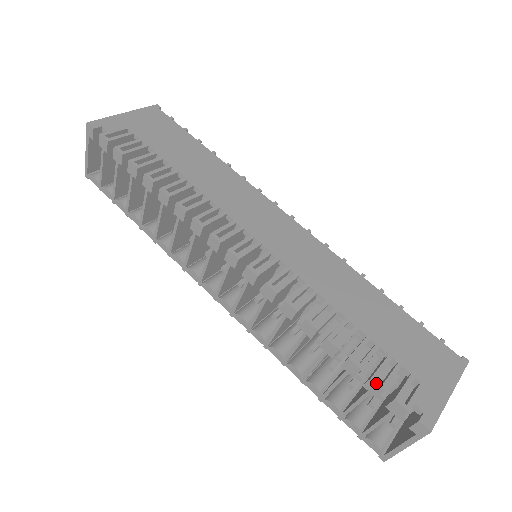
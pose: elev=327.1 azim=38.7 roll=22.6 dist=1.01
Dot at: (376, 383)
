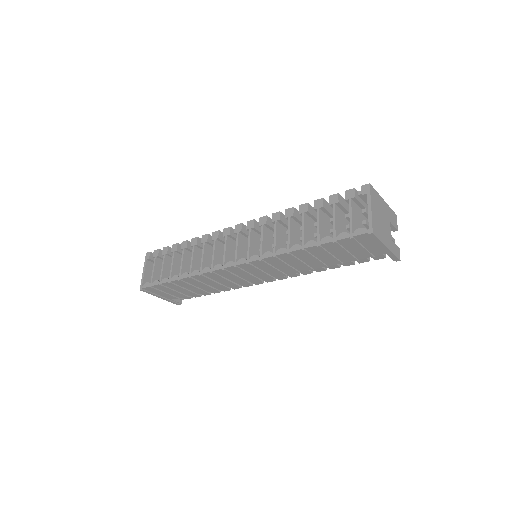
Dot at: (332, 195)
